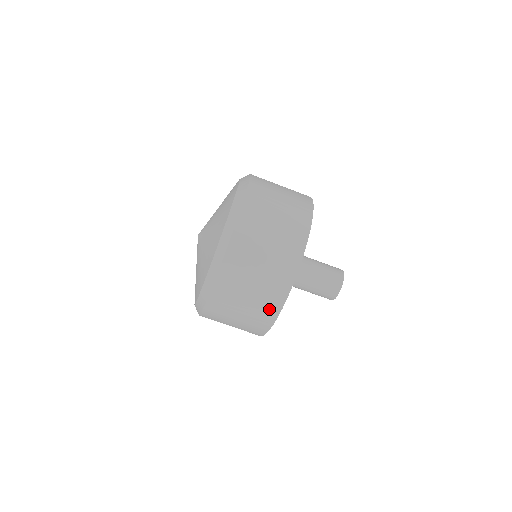
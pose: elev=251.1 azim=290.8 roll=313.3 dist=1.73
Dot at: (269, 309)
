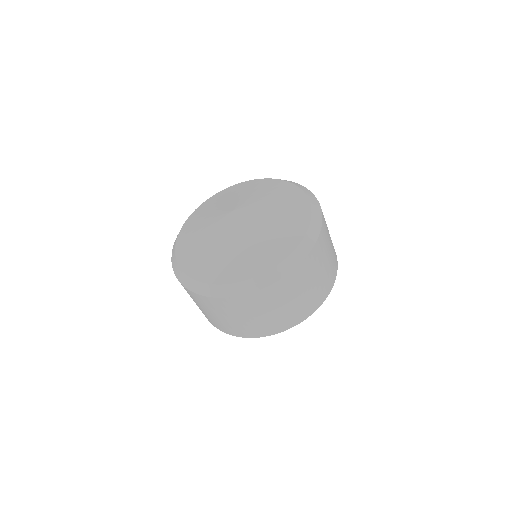
Dot at: (292, 319)
